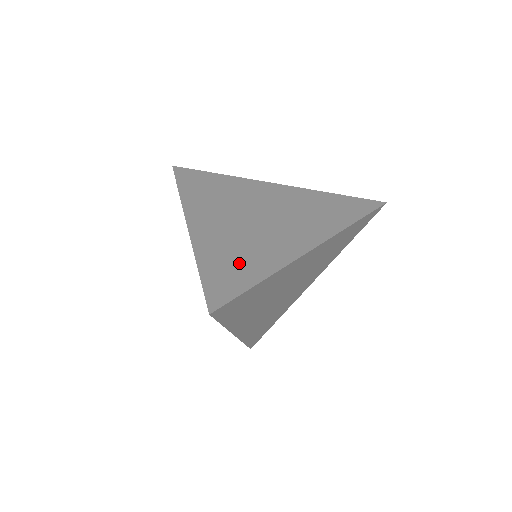
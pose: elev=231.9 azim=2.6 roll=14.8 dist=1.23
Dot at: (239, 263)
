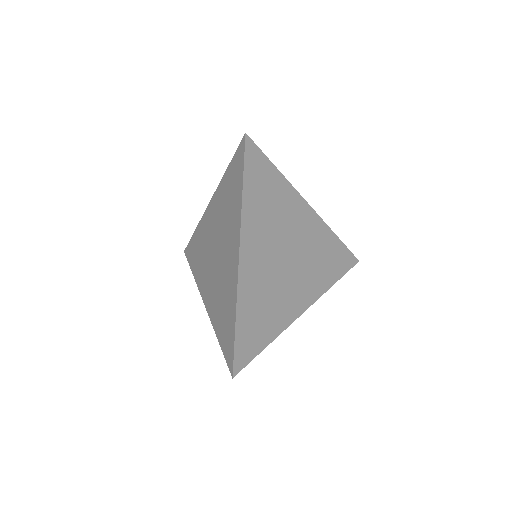
Dot at: (261, 322)
